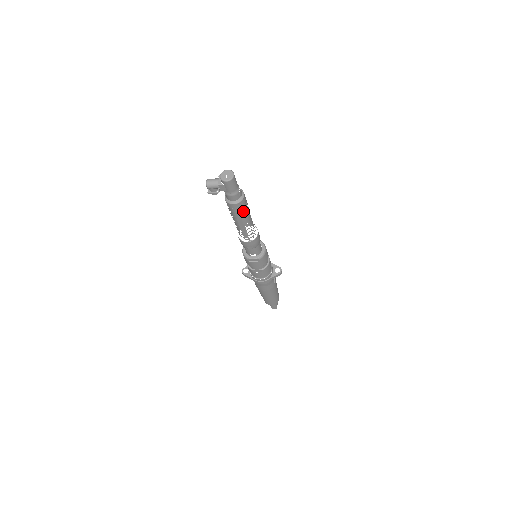
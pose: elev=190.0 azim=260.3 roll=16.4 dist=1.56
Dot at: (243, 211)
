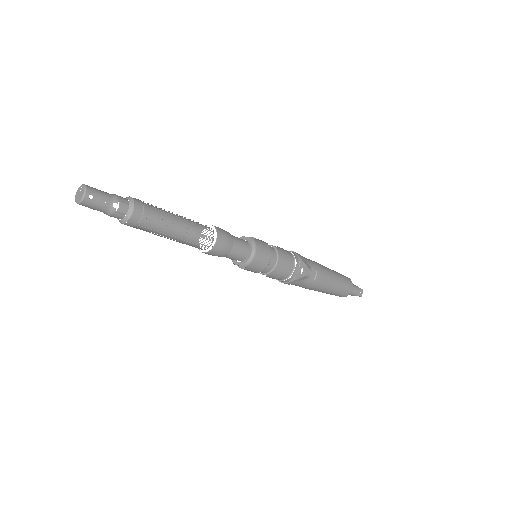
Dot at: (148, 228)
